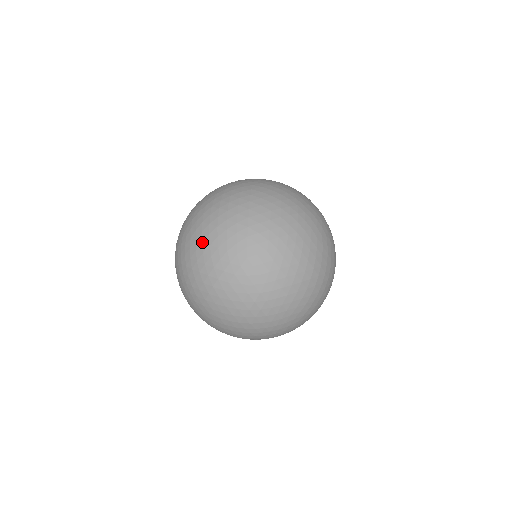
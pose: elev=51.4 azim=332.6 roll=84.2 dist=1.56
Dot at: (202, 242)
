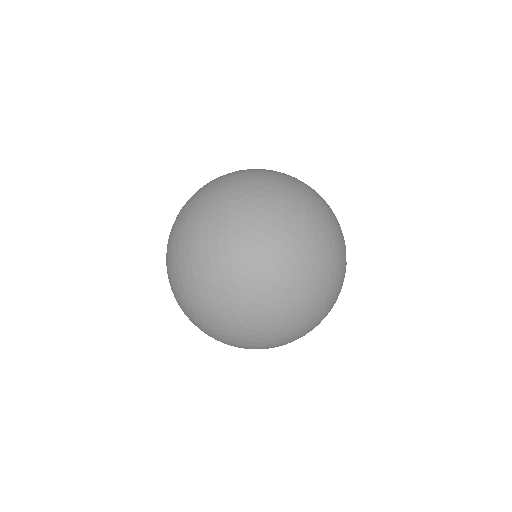
Dot at: (239, 222)
